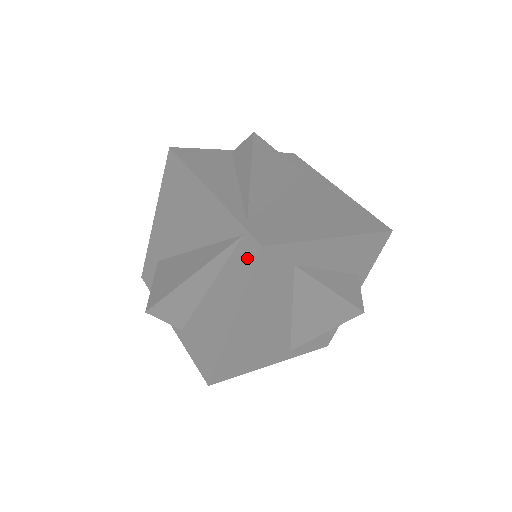
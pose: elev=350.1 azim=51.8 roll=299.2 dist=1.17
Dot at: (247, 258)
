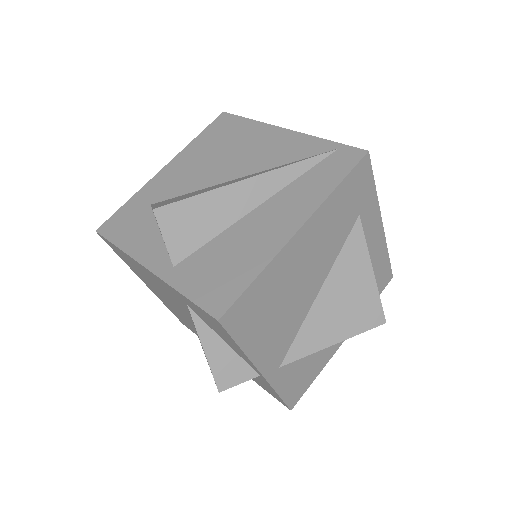
Dot at: (342, 164)
